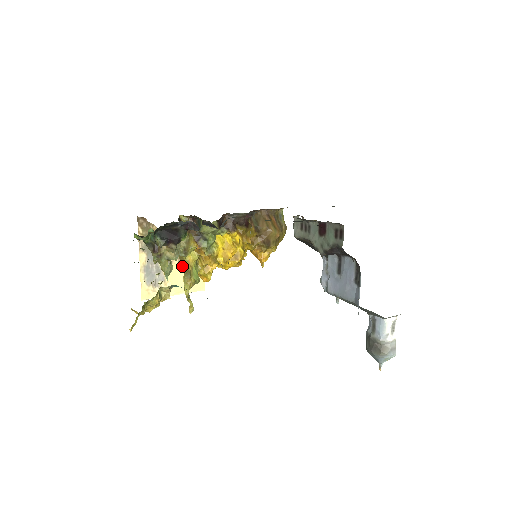
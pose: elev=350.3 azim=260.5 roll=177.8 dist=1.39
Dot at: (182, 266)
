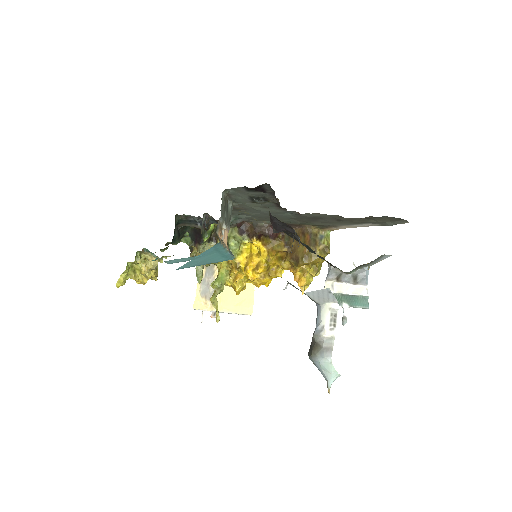
Dot at: occluded
